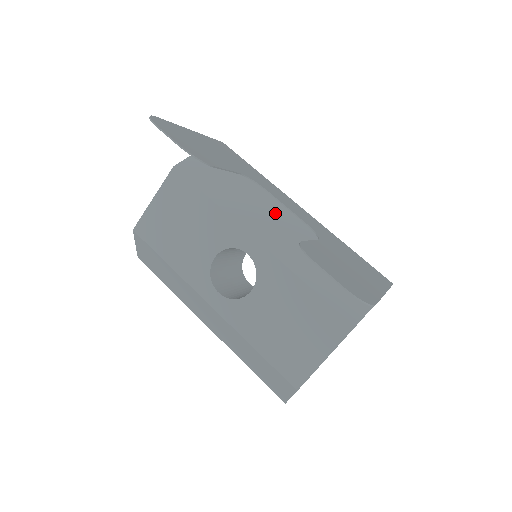
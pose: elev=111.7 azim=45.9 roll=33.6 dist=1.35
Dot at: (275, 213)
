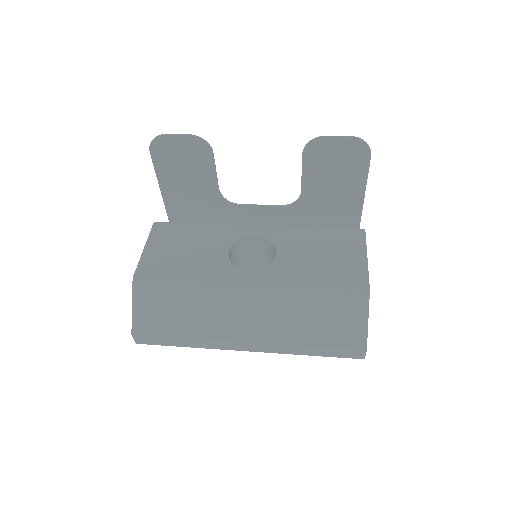
Dot at: occluded
